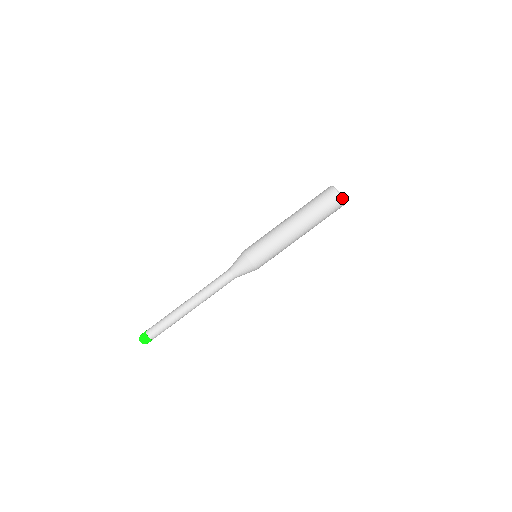
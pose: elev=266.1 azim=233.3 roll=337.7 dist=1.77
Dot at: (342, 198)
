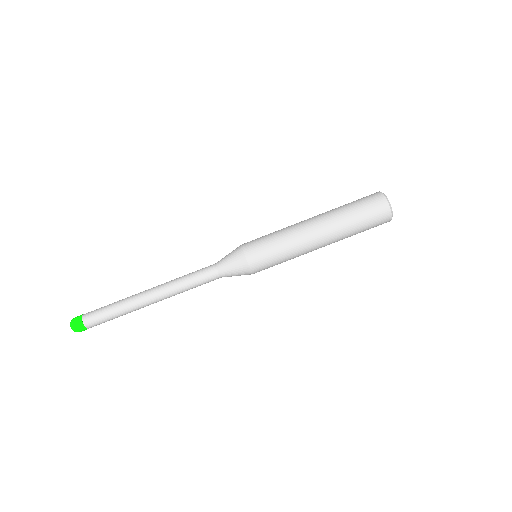
Dot at: (391, 213)
